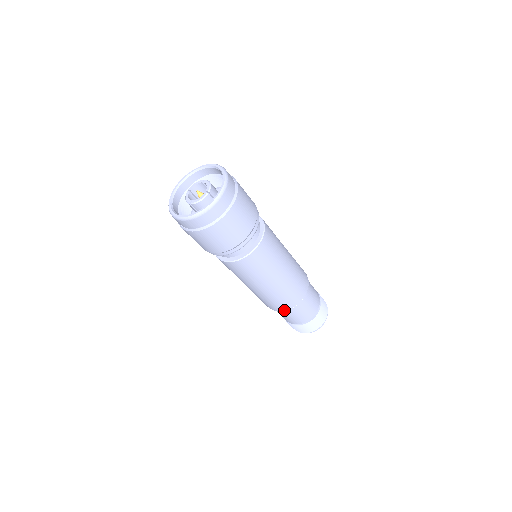
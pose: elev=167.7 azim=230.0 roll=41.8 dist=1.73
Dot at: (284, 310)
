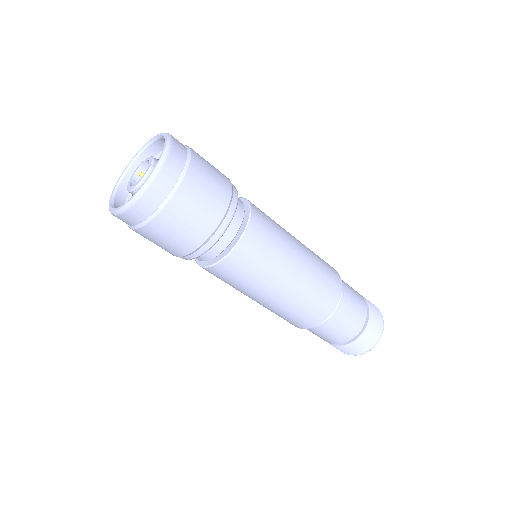
Dot at: (321, 322)
